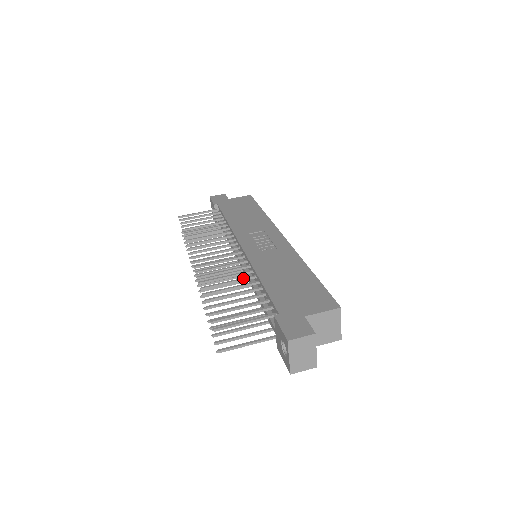
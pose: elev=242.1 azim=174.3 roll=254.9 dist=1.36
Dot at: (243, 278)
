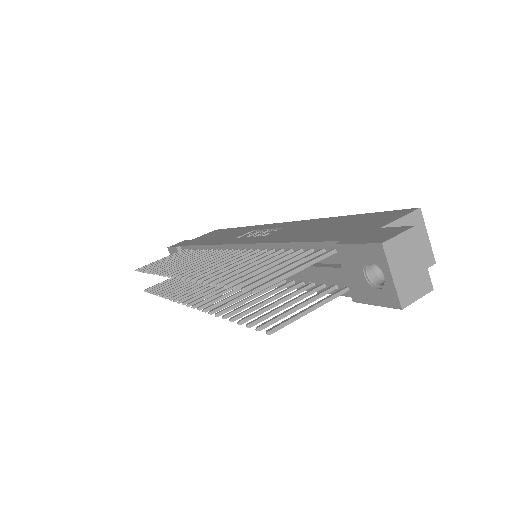
Dot at: occluded
